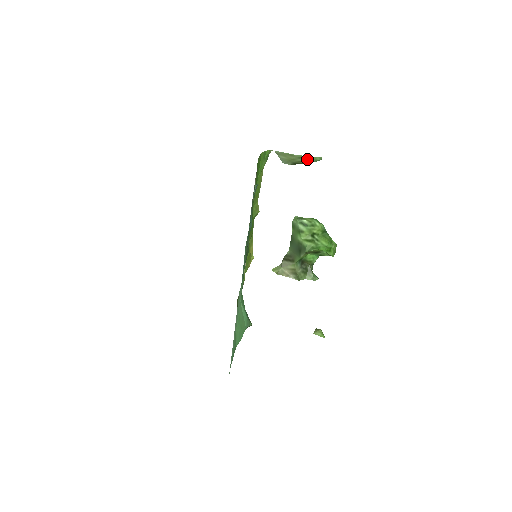
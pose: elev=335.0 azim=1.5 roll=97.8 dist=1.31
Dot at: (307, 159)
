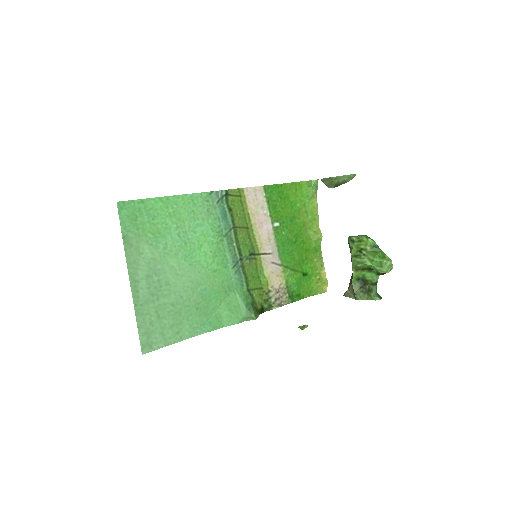
Dot at: (343, 179)
